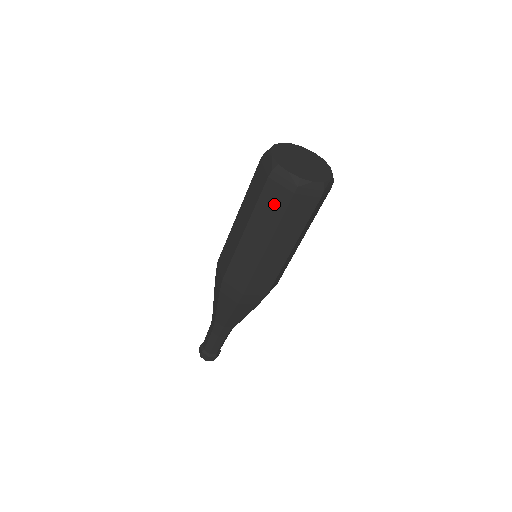
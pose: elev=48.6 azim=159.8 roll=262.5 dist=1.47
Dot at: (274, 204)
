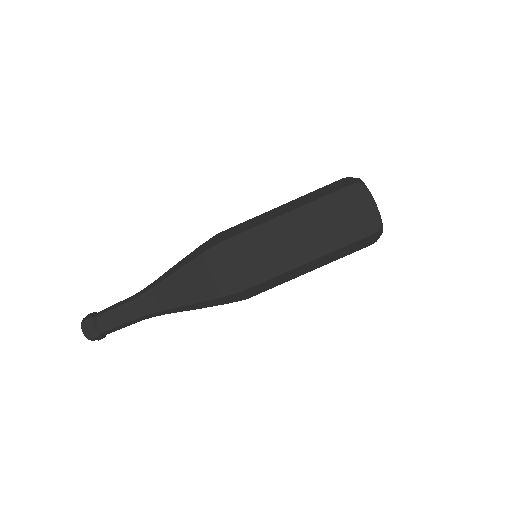
Dot at: (349, 232)
